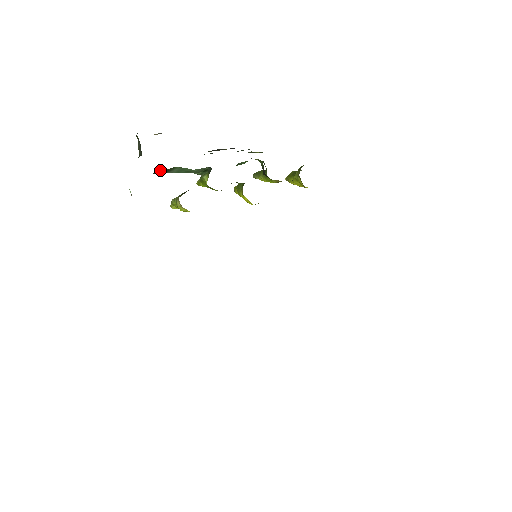
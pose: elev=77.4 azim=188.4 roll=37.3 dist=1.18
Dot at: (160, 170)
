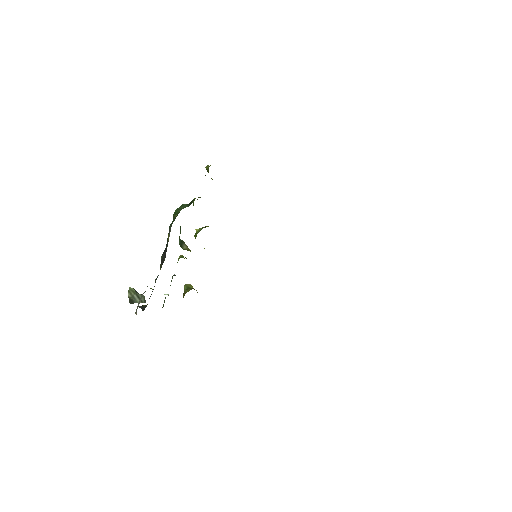
Dot at: occluded
